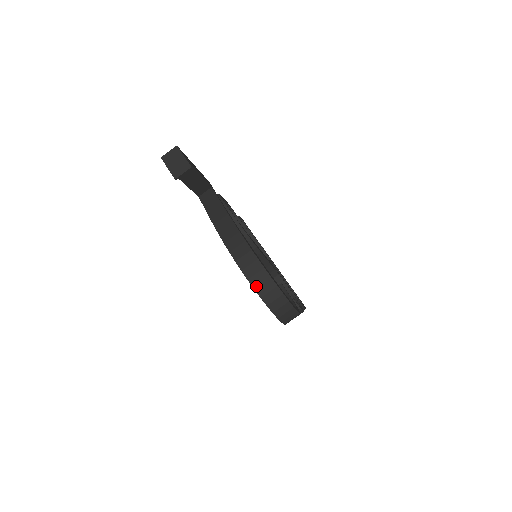
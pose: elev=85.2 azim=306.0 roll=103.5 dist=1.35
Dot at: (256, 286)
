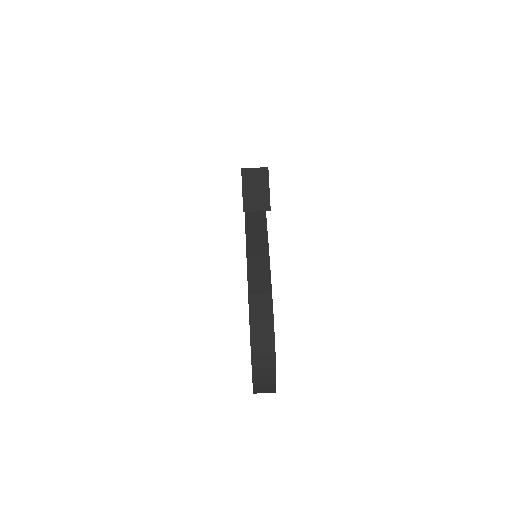
Dot at: (256, 366)
